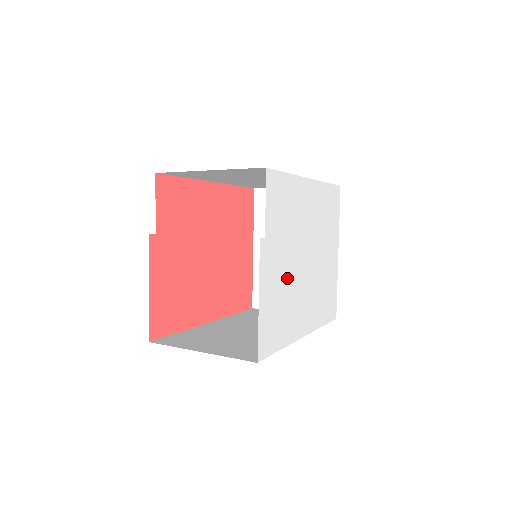
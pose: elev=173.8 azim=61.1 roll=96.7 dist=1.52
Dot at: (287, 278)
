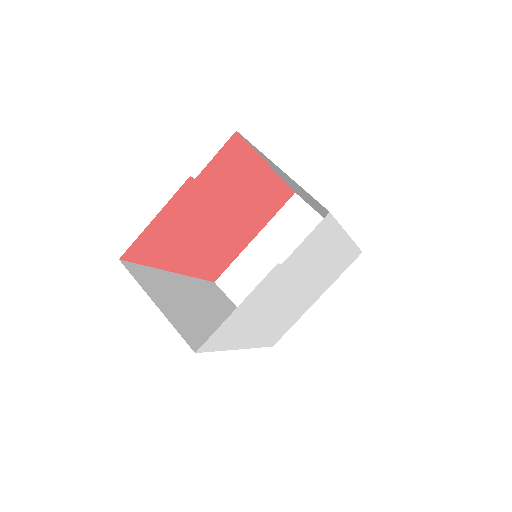
Dot at: (269, 301)
